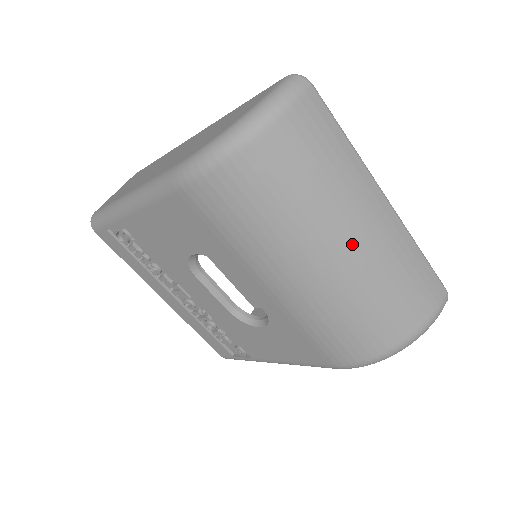
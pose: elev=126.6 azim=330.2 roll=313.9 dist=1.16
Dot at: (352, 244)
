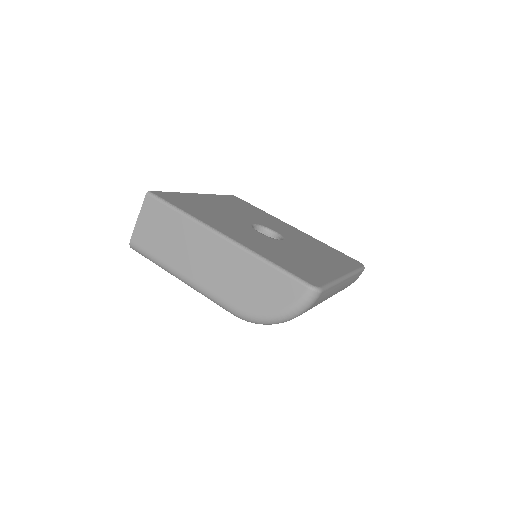
Dot at: occluded
